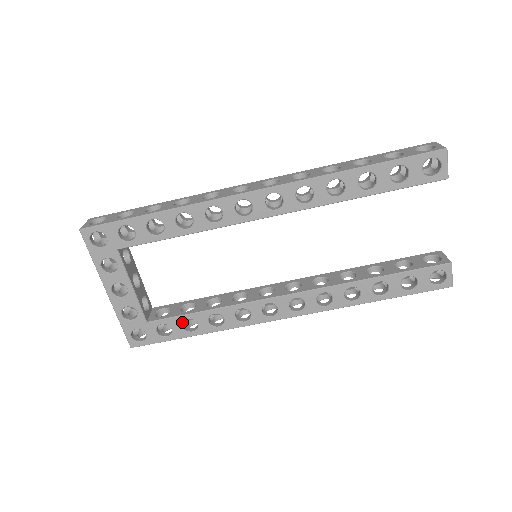
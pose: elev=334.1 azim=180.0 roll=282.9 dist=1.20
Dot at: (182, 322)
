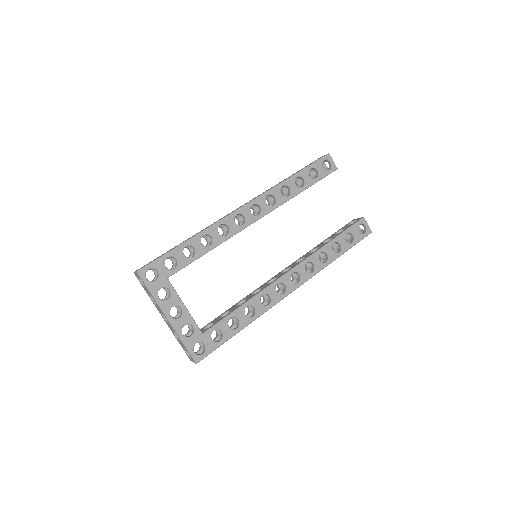
Dot at: (227, 323)
